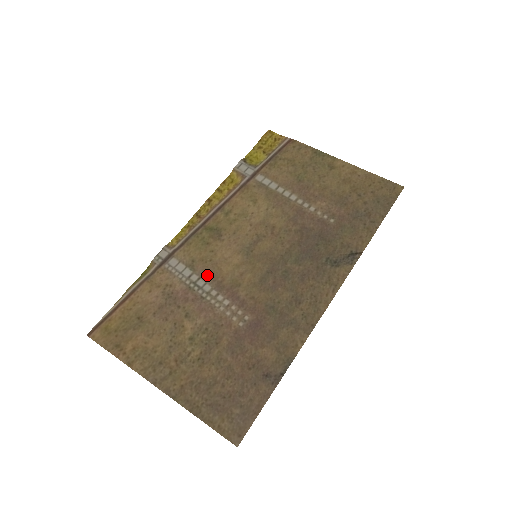
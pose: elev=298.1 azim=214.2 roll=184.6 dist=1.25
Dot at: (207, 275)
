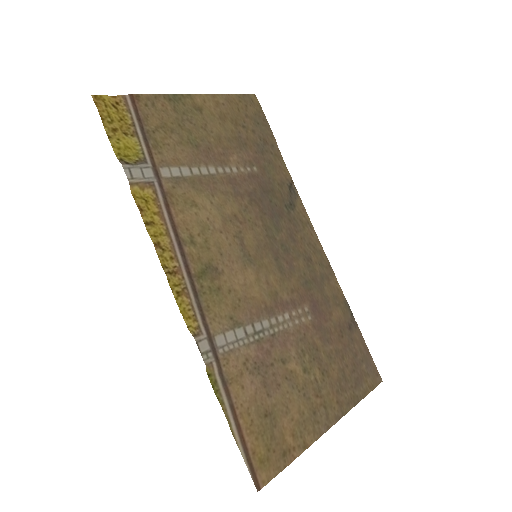
Dot at: (254, 315)
